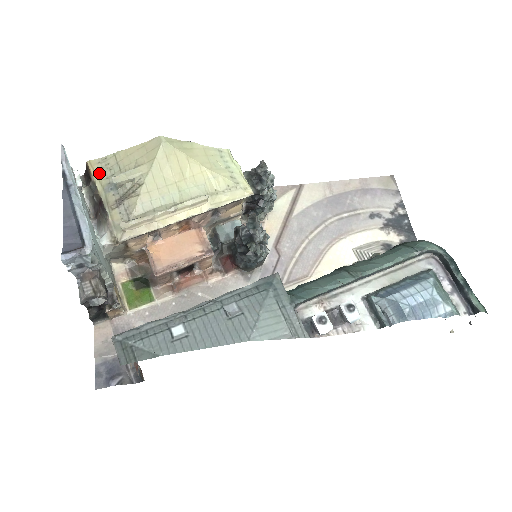
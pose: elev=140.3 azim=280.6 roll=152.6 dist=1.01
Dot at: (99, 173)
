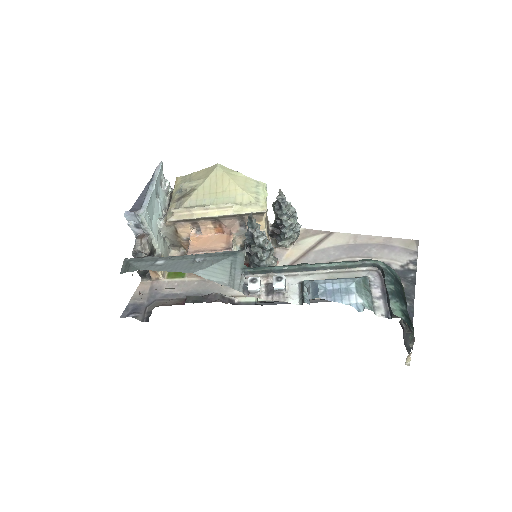
Dot at: (178, 183)
